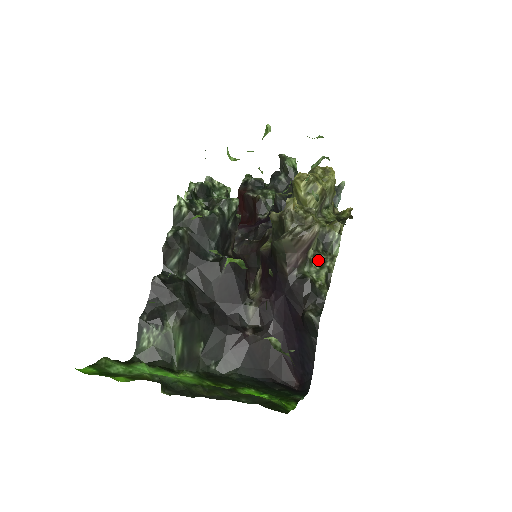
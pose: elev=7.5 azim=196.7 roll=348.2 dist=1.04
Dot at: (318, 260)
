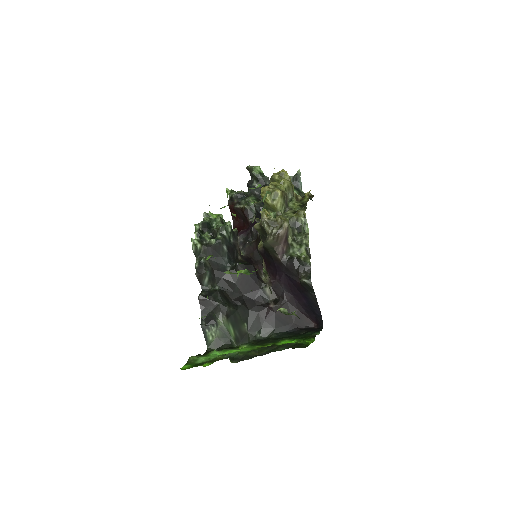
Dot at: (297, 241)
